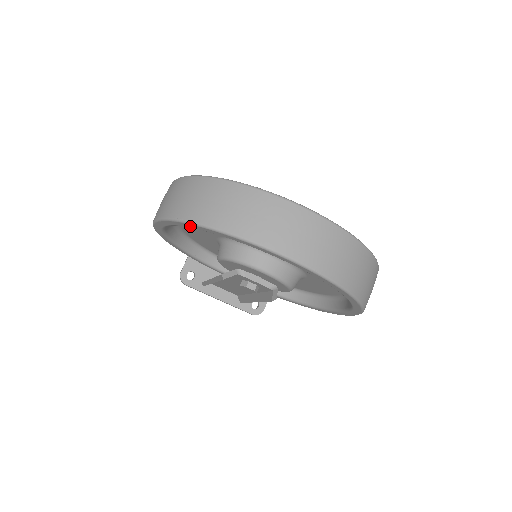
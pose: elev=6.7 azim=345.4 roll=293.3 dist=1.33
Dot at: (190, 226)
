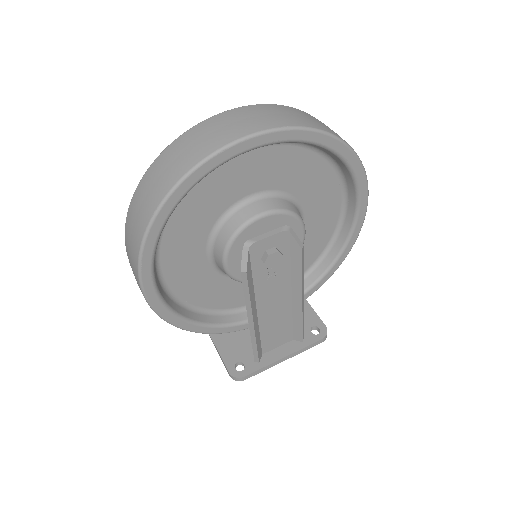
Dot at: (161, 220)
